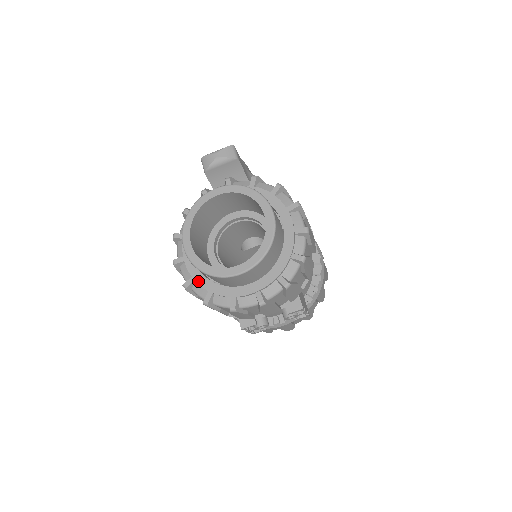
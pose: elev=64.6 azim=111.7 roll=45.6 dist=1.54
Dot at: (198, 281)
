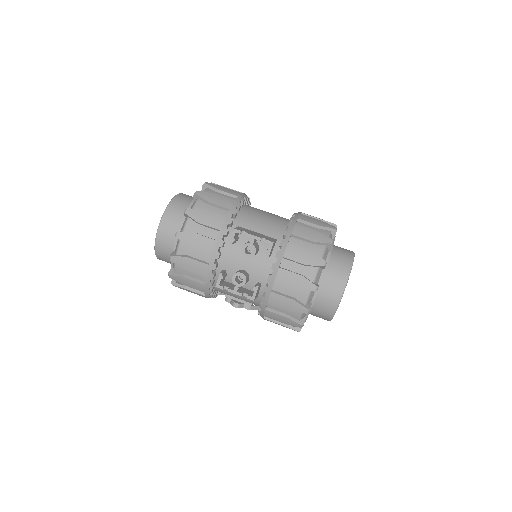
Dot at: occluded
